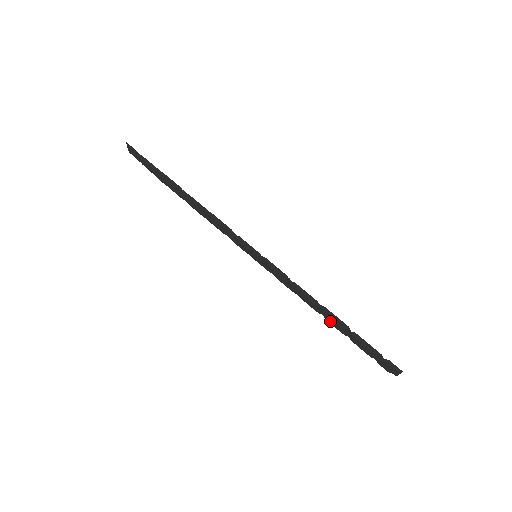
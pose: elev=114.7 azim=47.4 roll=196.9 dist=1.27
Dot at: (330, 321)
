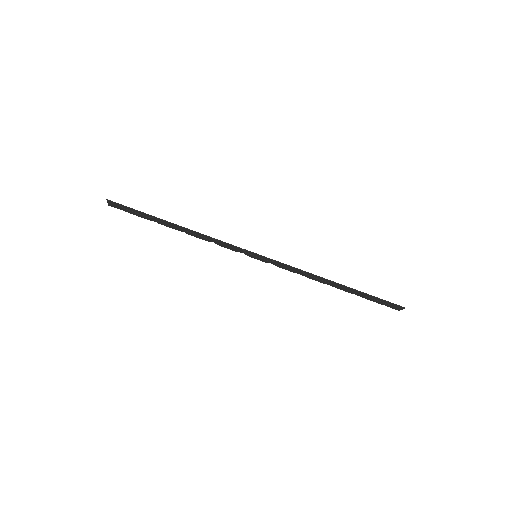
Dot at: occluded
